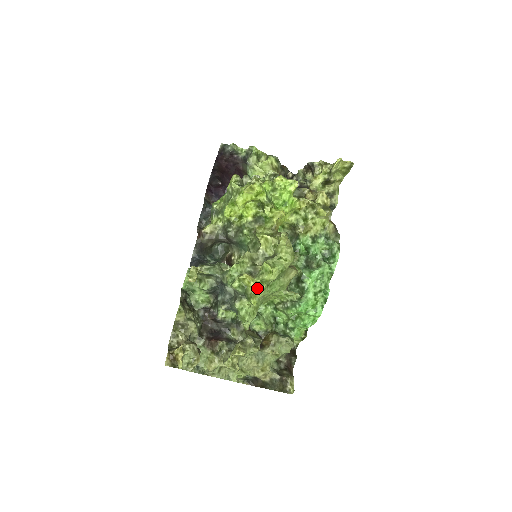
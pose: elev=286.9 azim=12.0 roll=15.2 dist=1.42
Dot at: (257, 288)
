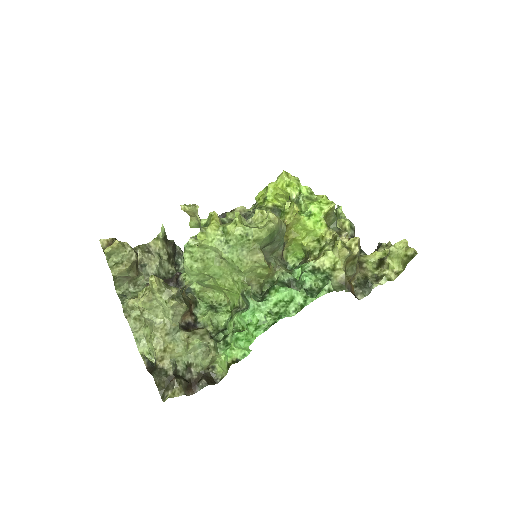
Dot at: (215, 232)
